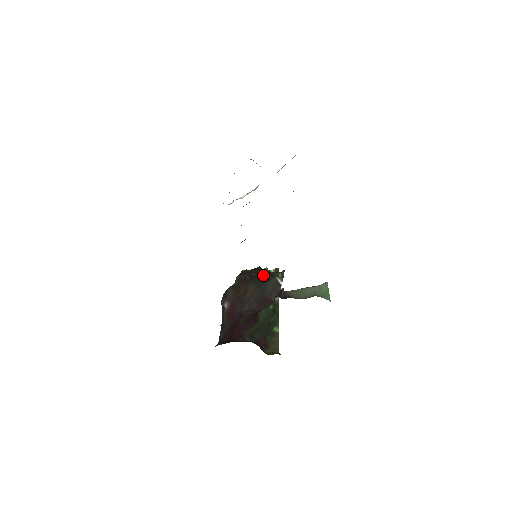
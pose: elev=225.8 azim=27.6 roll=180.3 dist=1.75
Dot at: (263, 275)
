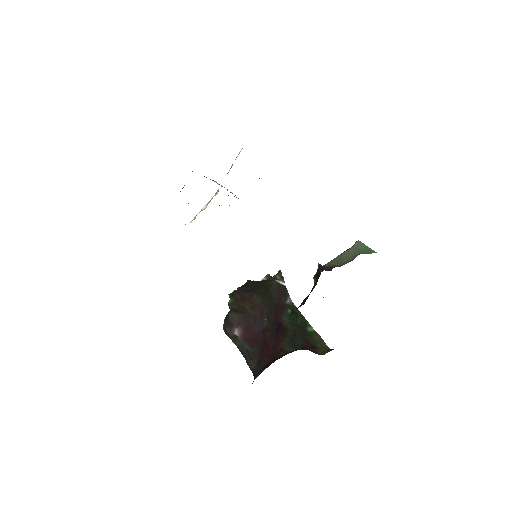
Dot at: (260, 284)
